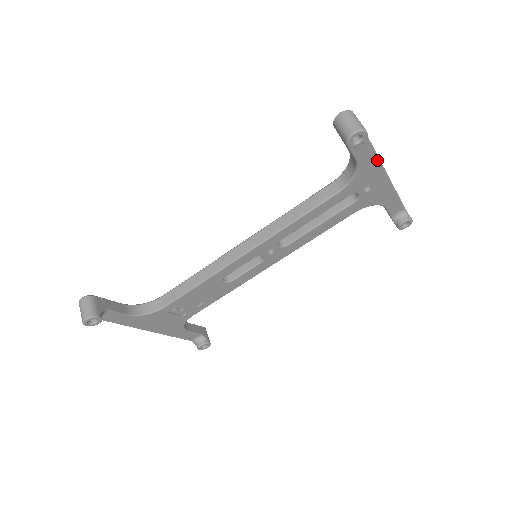
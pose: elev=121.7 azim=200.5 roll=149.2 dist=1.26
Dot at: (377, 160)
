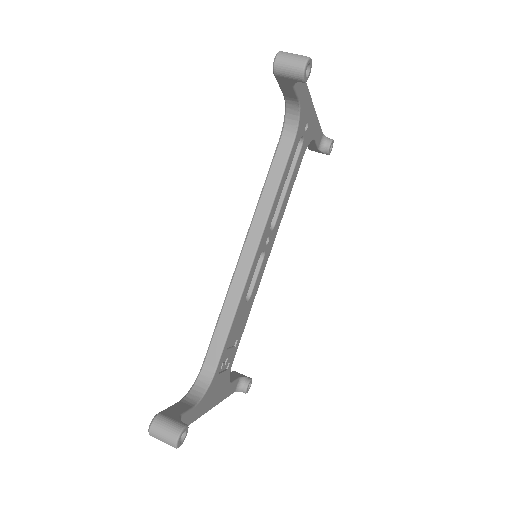
Dot at: (308, 92)
